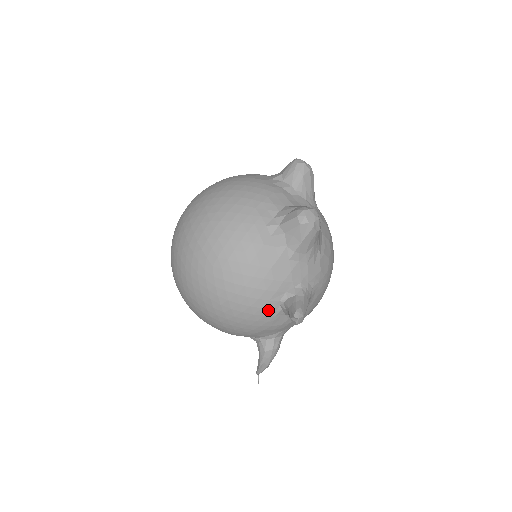
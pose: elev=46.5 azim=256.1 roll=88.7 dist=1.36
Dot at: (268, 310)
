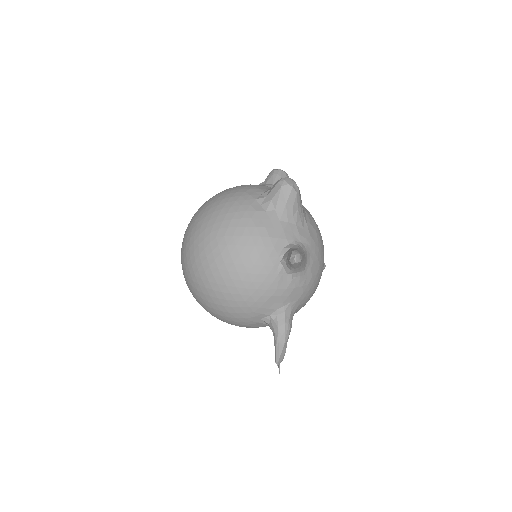
Dot at: (270, 268)
